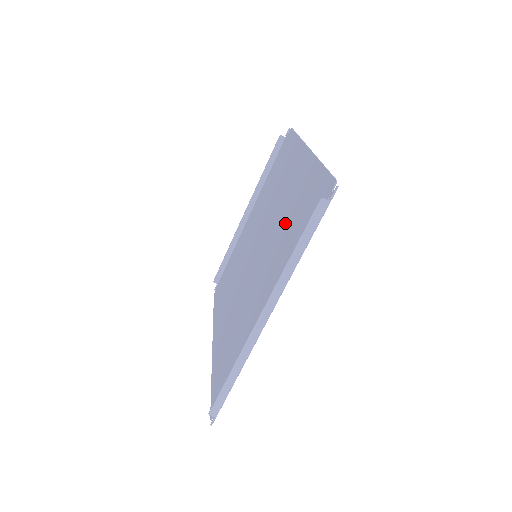
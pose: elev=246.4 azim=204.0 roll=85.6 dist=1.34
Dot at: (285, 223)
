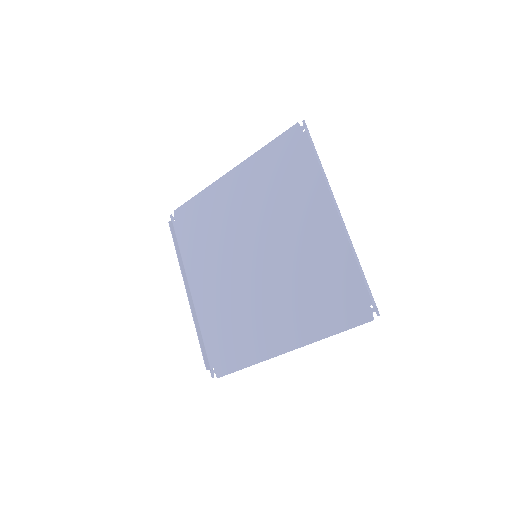
Dot at: (270, 197)
